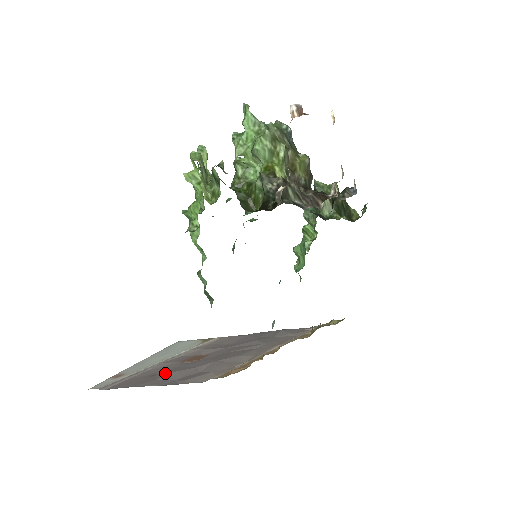
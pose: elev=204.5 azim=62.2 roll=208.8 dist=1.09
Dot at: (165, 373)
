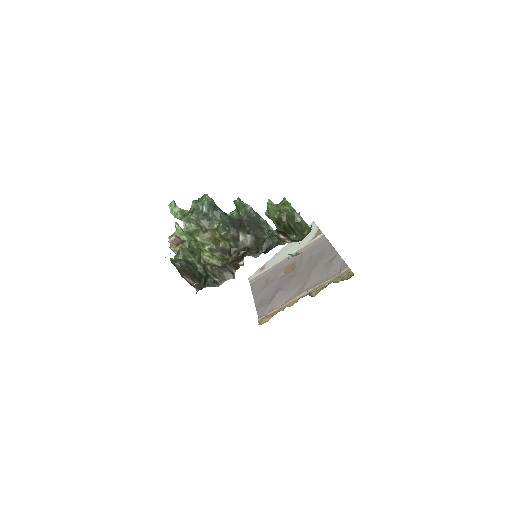
Dot at: (267, 285)
